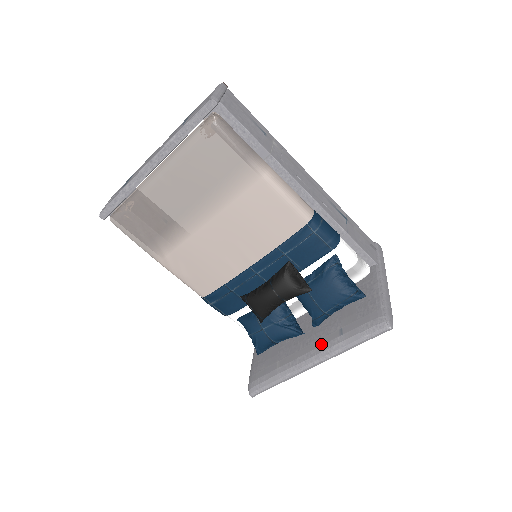
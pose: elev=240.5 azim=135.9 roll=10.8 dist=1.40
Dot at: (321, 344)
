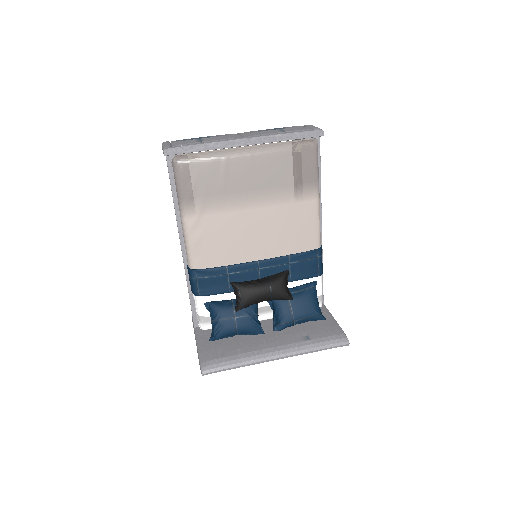
Dot at: (289, 343)
